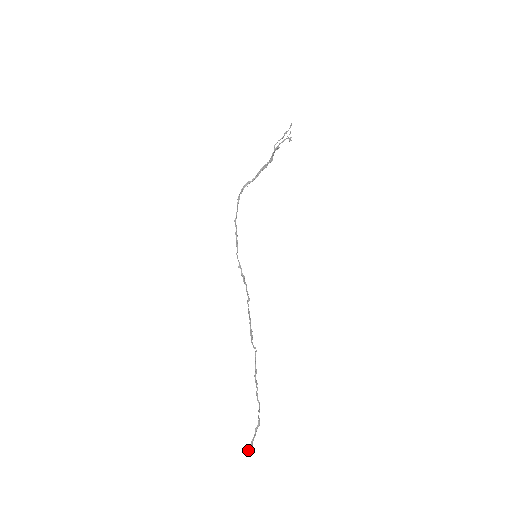
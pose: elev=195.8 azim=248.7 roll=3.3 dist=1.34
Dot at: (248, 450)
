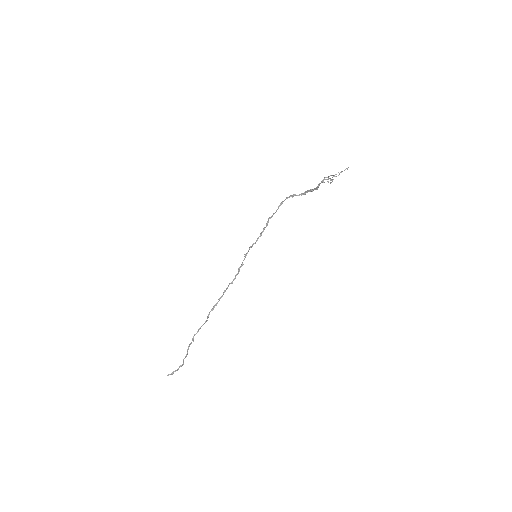
Dot at: (169, 374)
